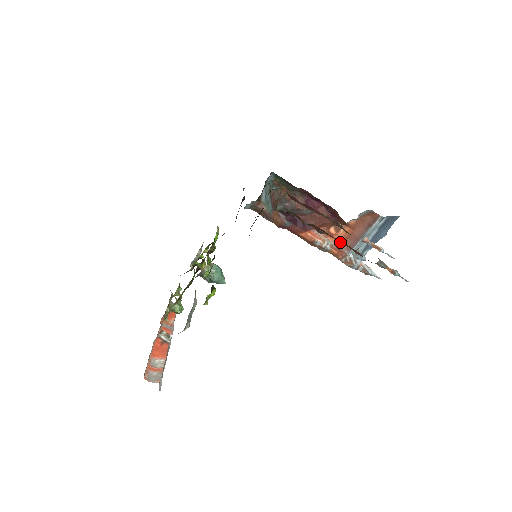
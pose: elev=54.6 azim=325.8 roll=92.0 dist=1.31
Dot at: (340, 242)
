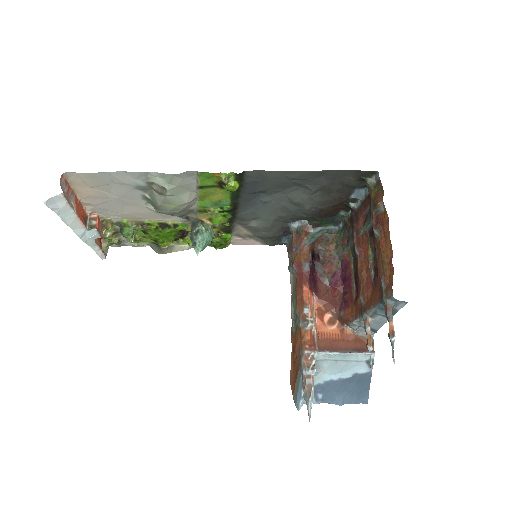
Dot at: (382, 253)
